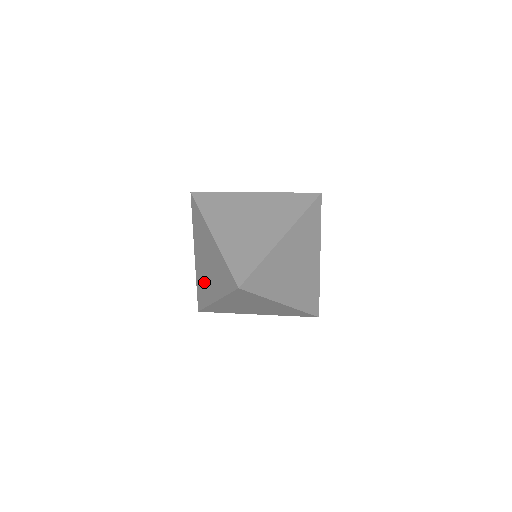
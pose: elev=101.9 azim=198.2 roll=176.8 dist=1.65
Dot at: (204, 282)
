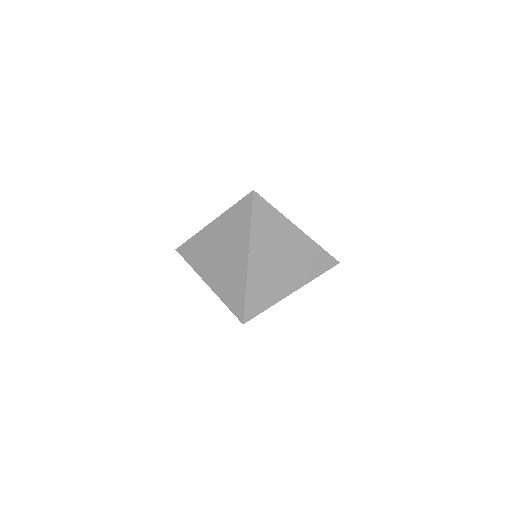
Dot at: occluded
